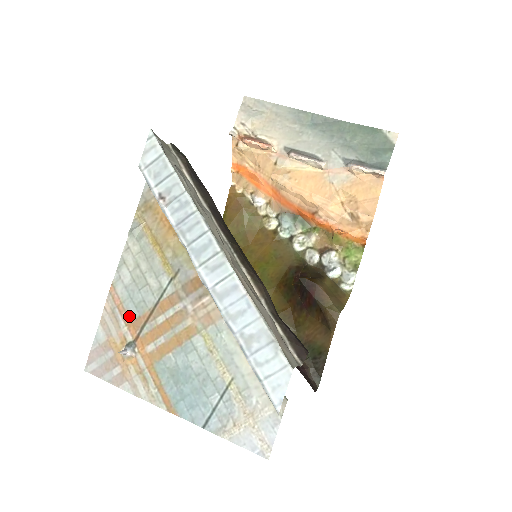
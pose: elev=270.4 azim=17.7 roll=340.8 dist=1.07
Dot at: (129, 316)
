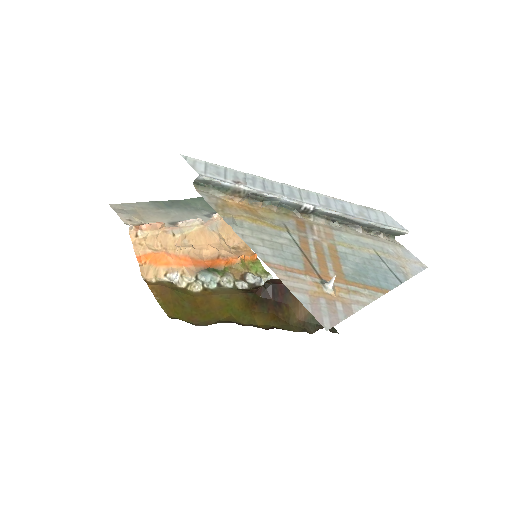
Dot at: (299, 269)
